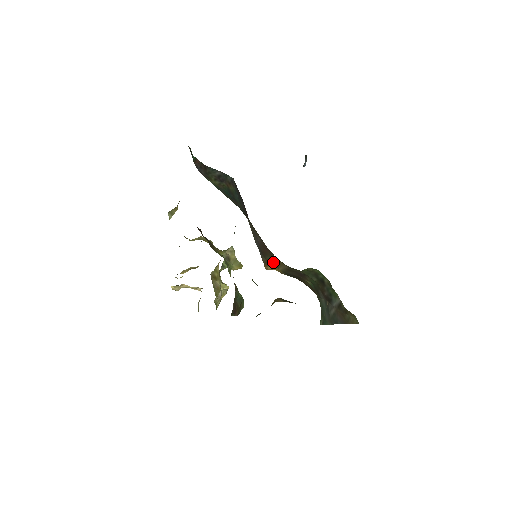
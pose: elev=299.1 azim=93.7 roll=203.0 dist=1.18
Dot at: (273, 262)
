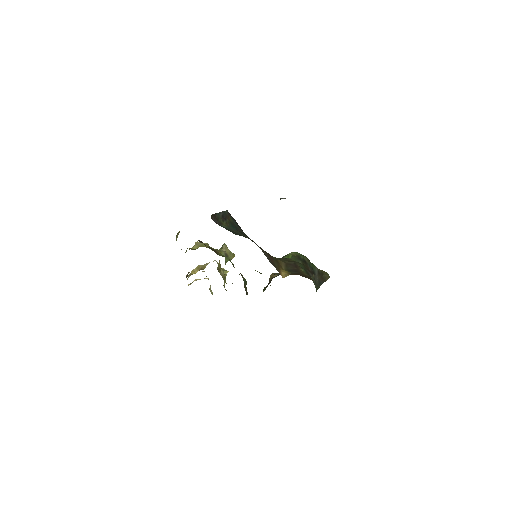
Dot at: (279, 266)
